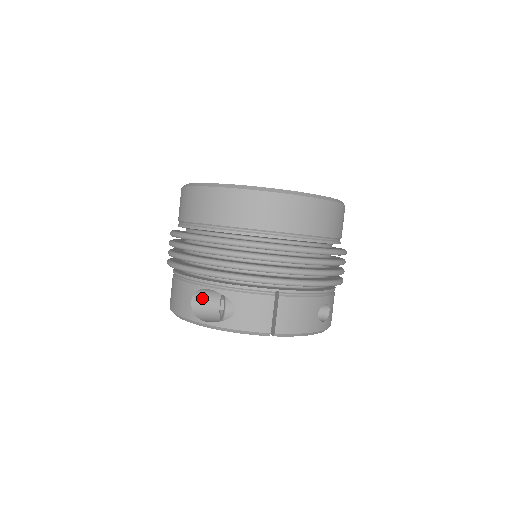
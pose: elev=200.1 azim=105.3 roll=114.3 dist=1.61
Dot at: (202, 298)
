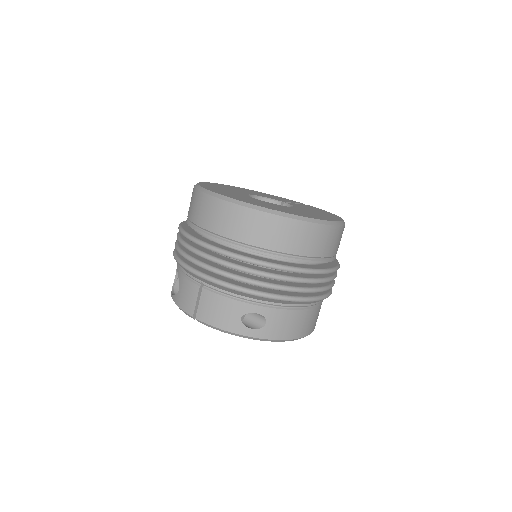
Dot at: occluded
